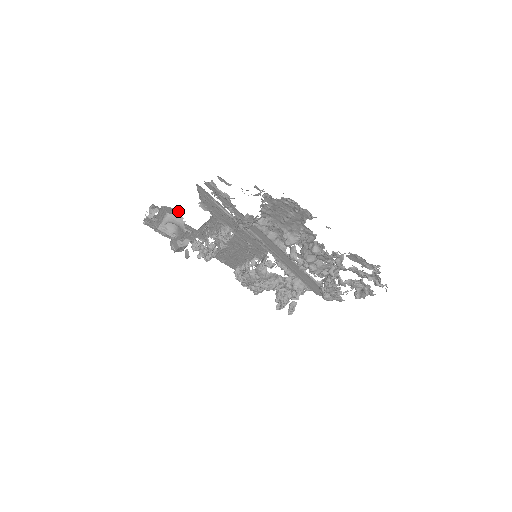
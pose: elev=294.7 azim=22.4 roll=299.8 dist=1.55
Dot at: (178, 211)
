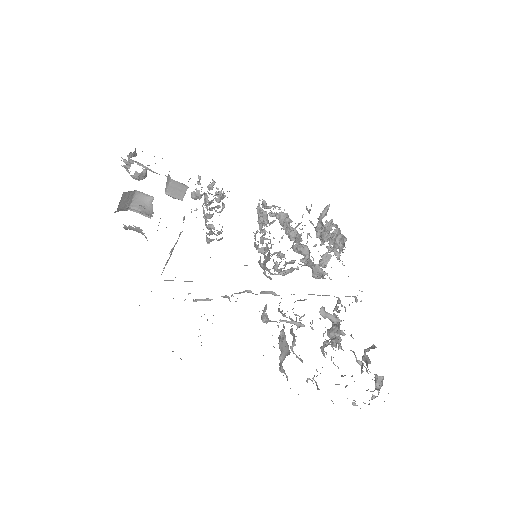
Dot at: (143, 206)
